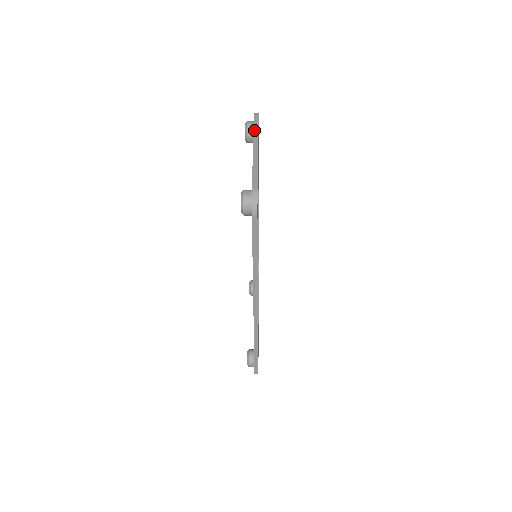
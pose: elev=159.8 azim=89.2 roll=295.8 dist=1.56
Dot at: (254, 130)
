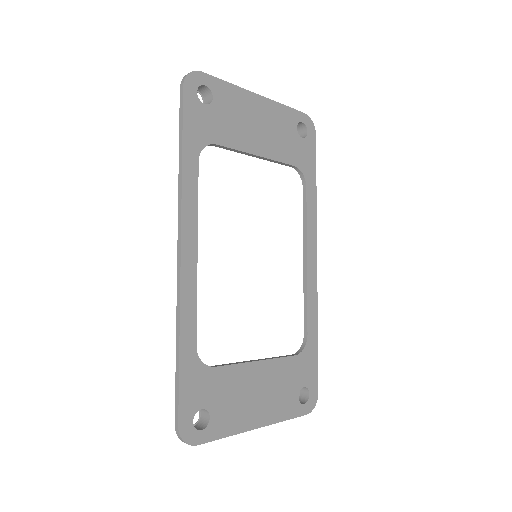
Dot at: (280, 105)
